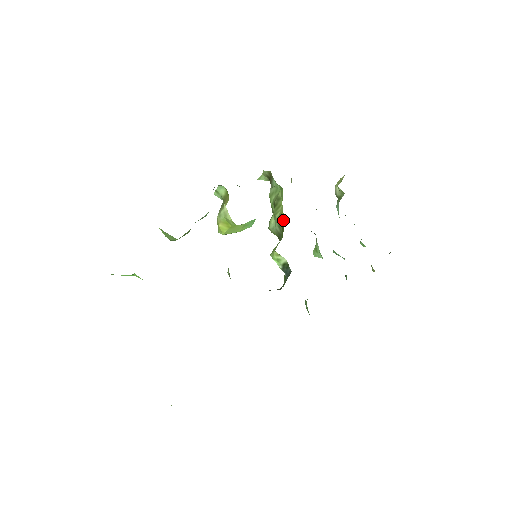
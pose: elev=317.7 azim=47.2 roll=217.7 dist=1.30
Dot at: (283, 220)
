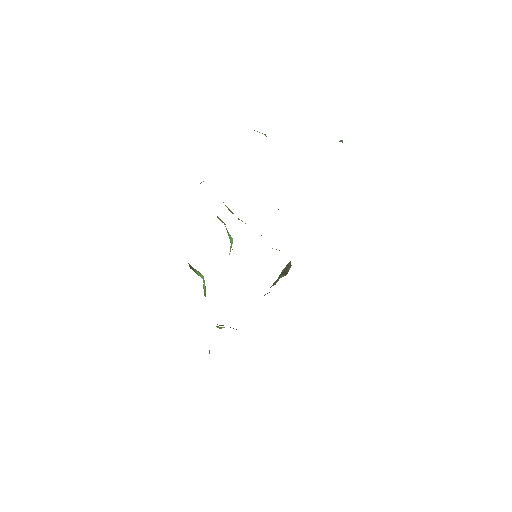
Dot at: occluded
